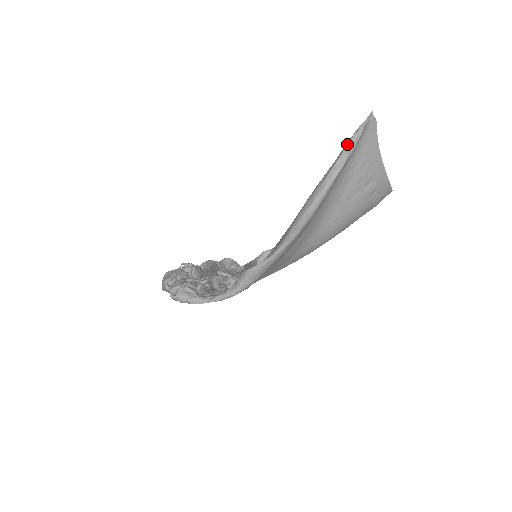
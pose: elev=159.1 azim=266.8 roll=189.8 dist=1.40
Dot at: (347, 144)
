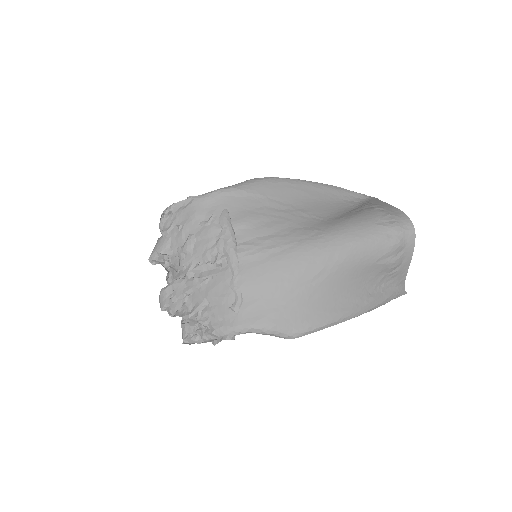
Dot at: occluded
